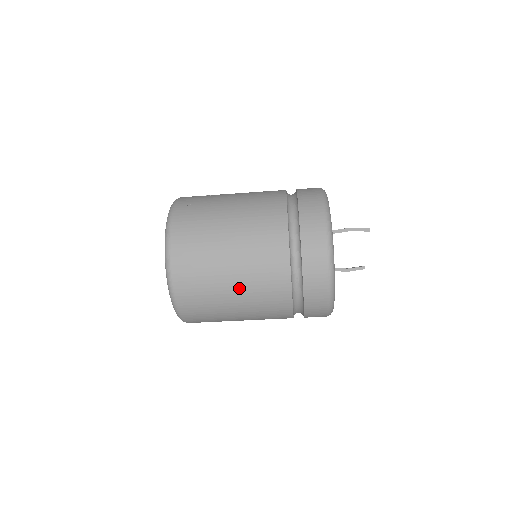
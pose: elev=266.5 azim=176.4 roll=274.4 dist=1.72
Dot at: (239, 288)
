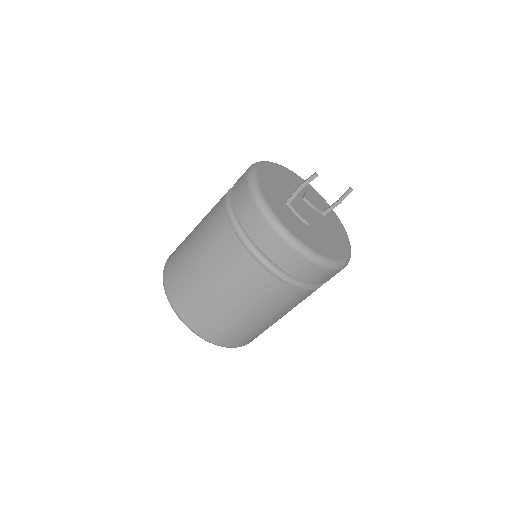
Dot at: (253, 312)
